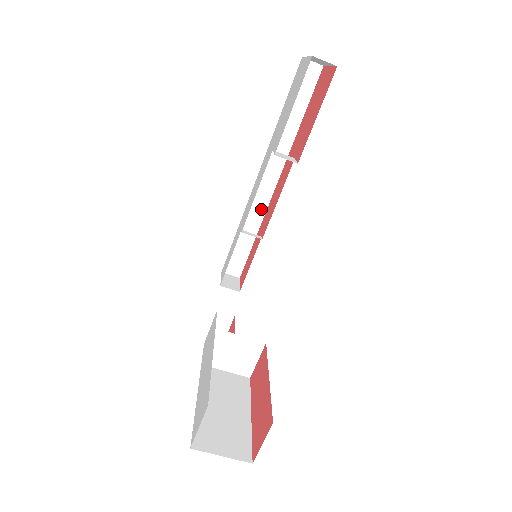
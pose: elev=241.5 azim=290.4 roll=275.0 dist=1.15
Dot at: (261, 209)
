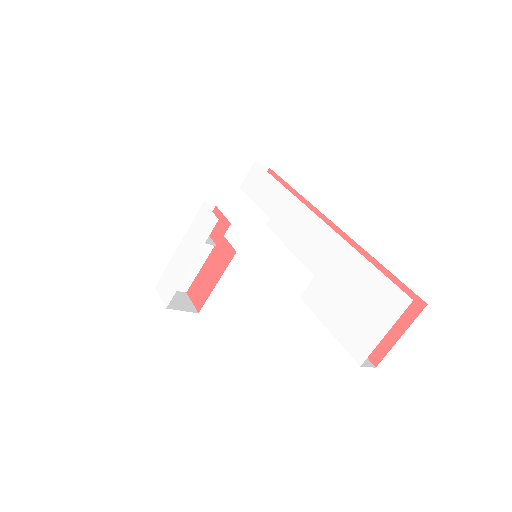
Dot at: occluded
